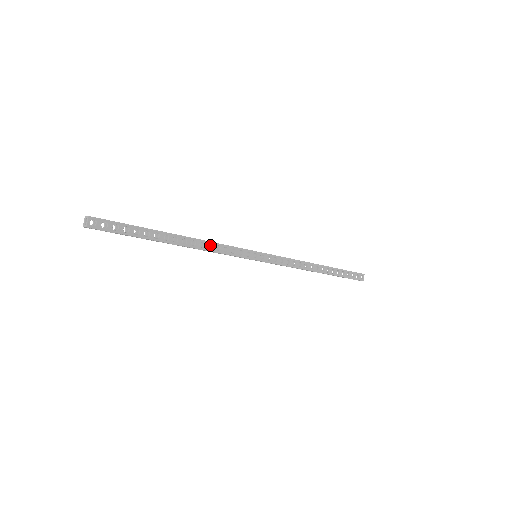
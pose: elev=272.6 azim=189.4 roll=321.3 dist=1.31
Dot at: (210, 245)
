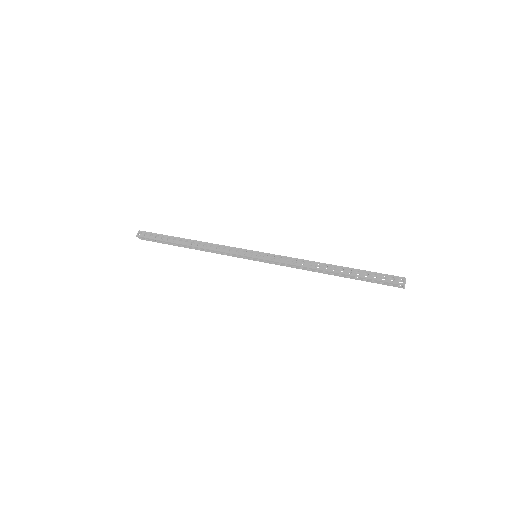
Dot at: (217, 248)
